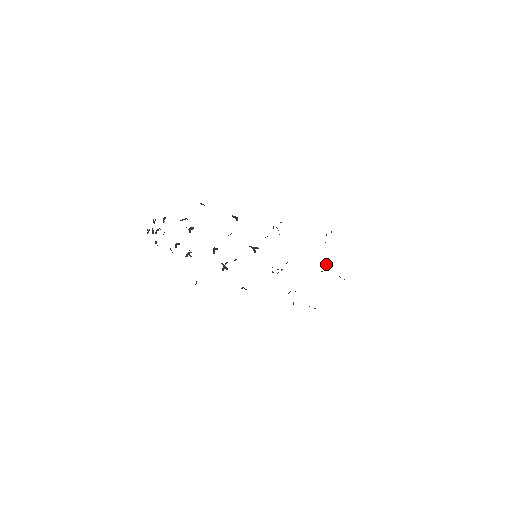
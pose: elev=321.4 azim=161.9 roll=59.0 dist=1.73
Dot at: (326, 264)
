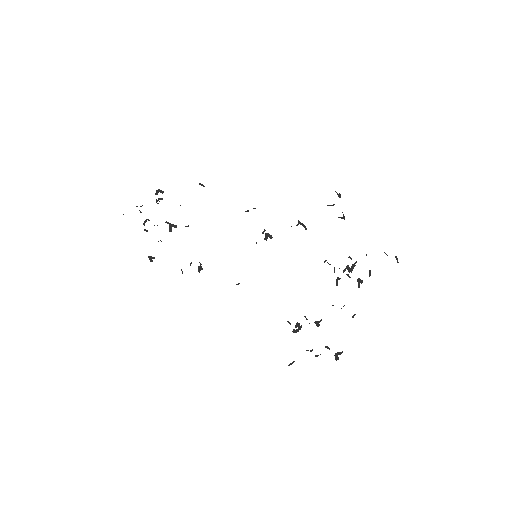
Dot at: (296, 324)
